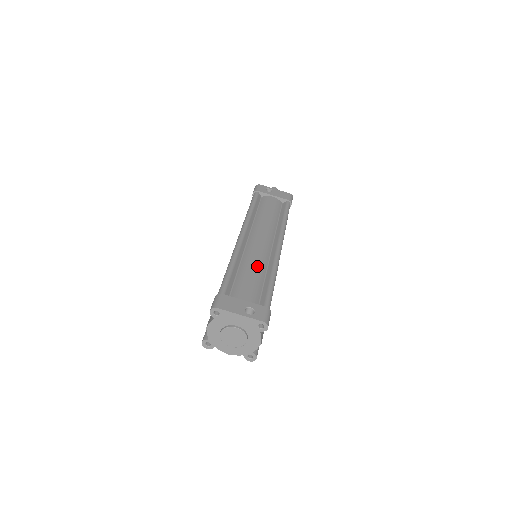
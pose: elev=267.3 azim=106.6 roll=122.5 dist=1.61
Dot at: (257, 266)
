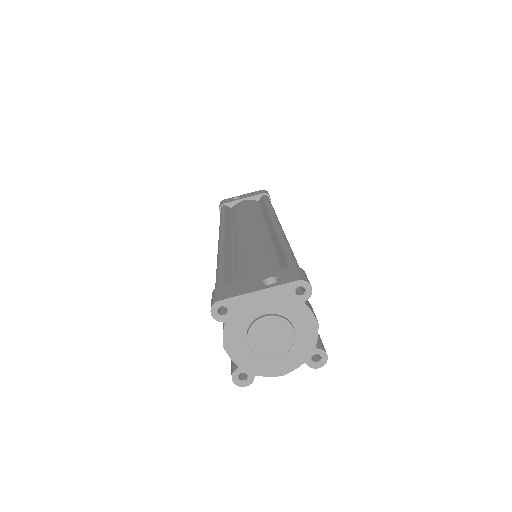
Dot at: (256, 246)
